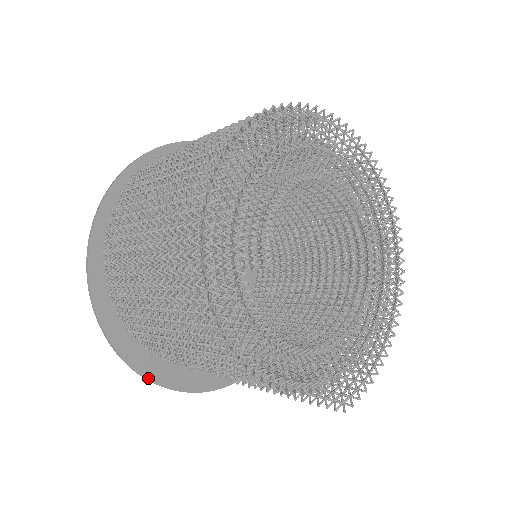
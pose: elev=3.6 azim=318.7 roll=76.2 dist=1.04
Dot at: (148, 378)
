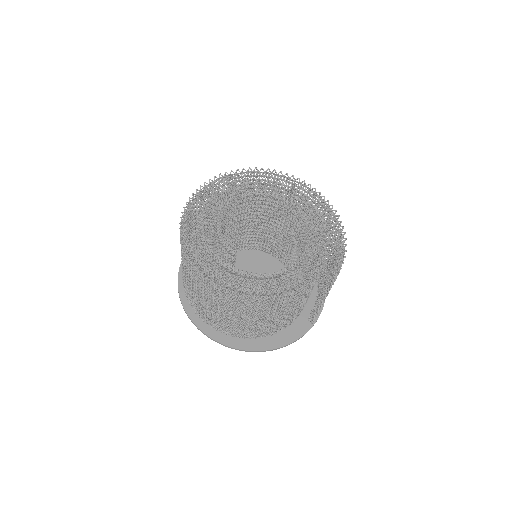
Dot at: (261, 350)
